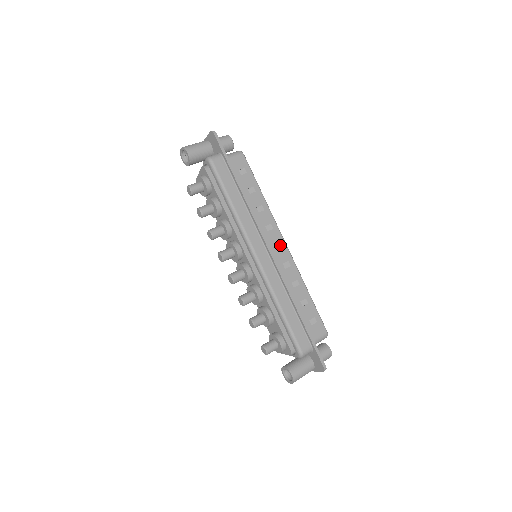
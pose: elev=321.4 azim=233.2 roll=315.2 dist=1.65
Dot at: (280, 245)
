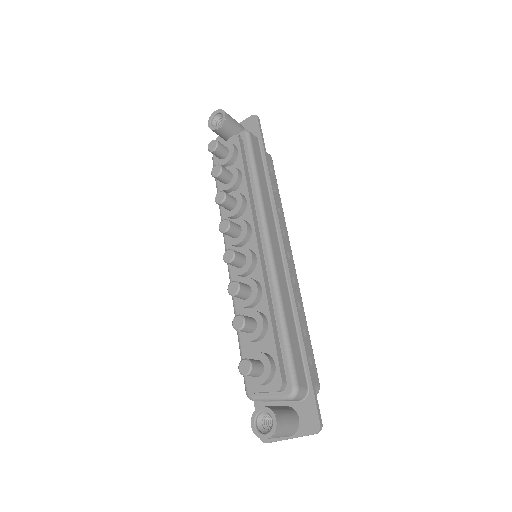
Dot at: (289, 256)
